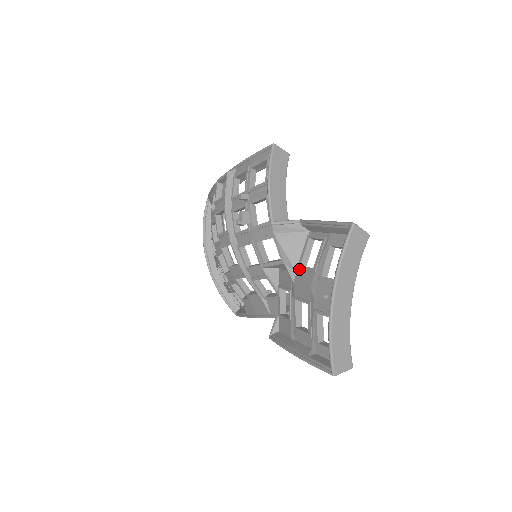
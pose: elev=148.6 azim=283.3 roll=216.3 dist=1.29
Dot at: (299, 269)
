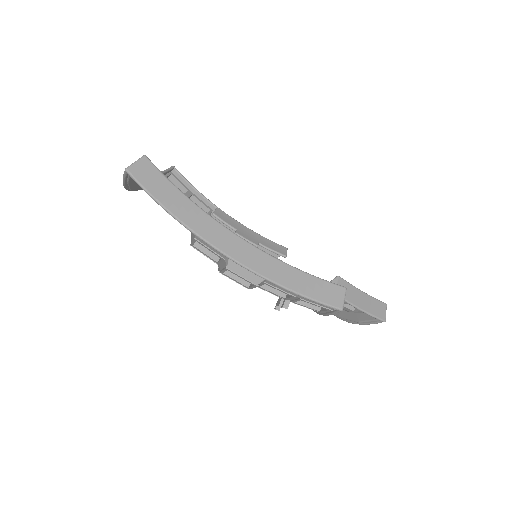
Dot at: occluded
